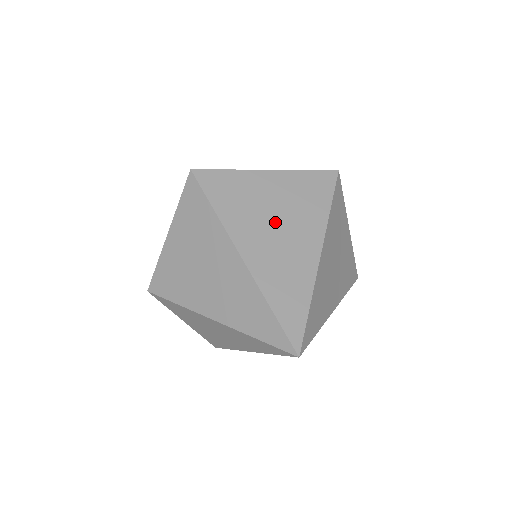
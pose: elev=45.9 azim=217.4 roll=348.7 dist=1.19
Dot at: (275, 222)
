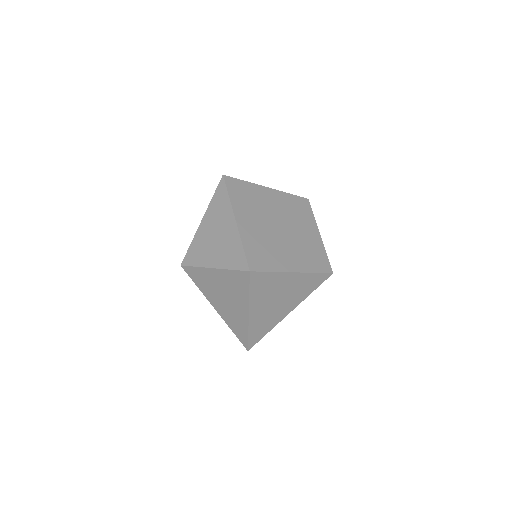
Dot at: (278, 300)
